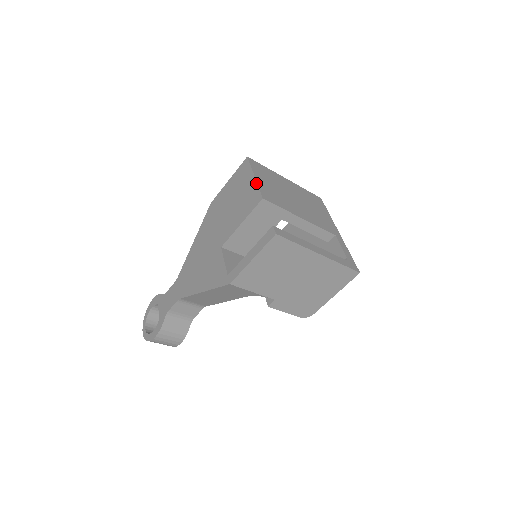
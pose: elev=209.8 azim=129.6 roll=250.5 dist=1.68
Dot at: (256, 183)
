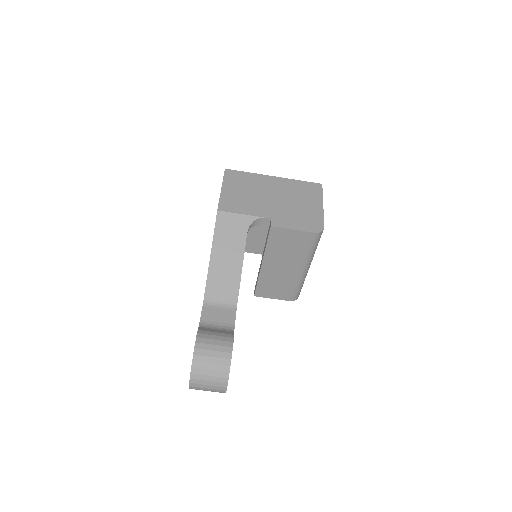
Dot at: occluded
